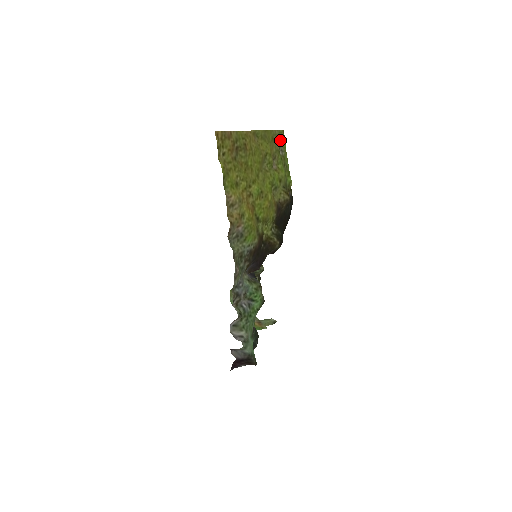
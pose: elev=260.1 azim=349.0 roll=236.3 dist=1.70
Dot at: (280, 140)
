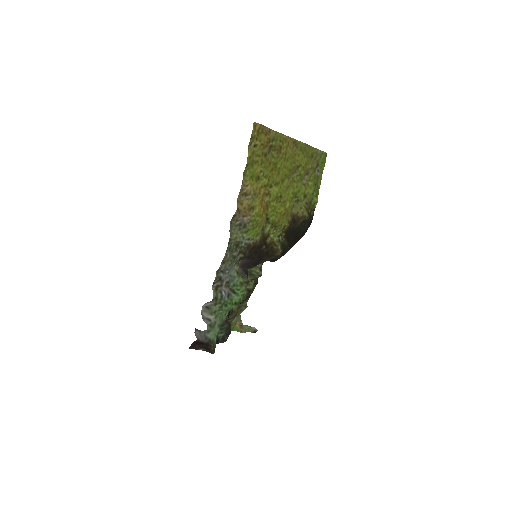
Dot at: (320, 160)
